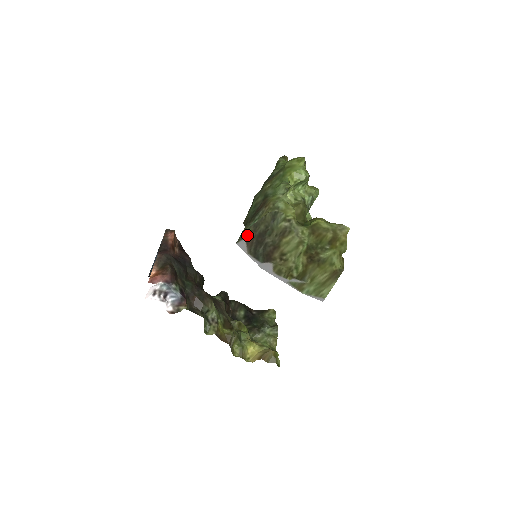
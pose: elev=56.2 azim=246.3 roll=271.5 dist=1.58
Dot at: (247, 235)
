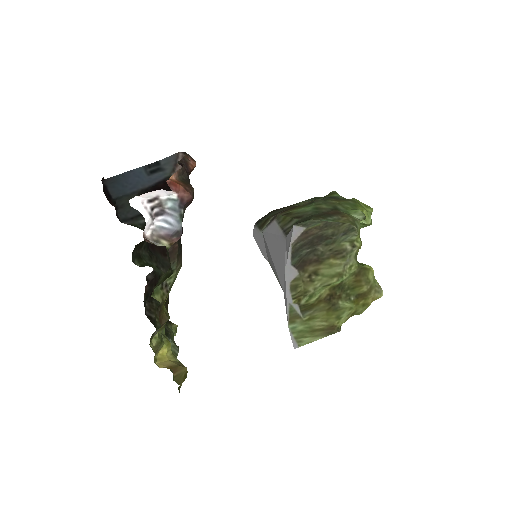
Dot at: (311, 226)
